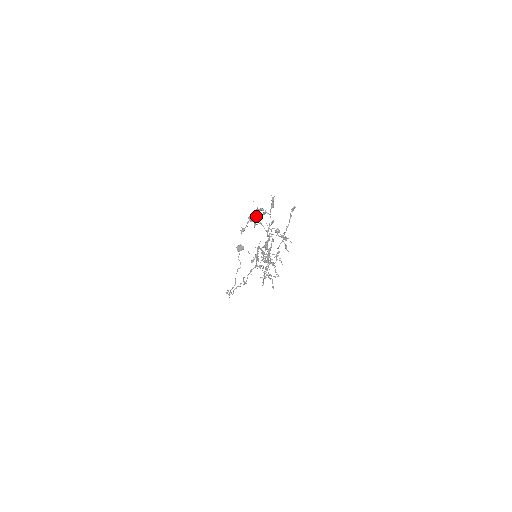
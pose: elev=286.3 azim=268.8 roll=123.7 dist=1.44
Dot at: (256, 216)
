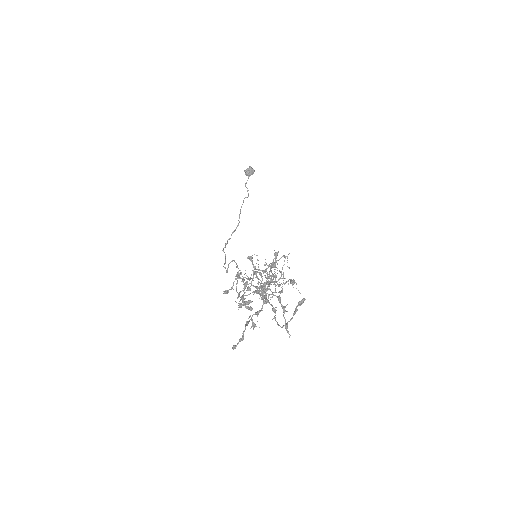
Dot at: occluded
